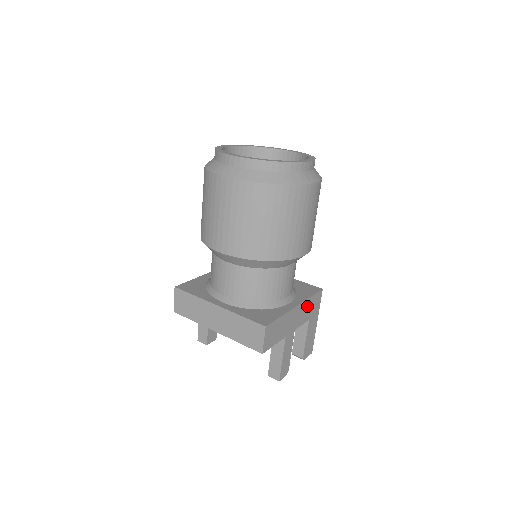
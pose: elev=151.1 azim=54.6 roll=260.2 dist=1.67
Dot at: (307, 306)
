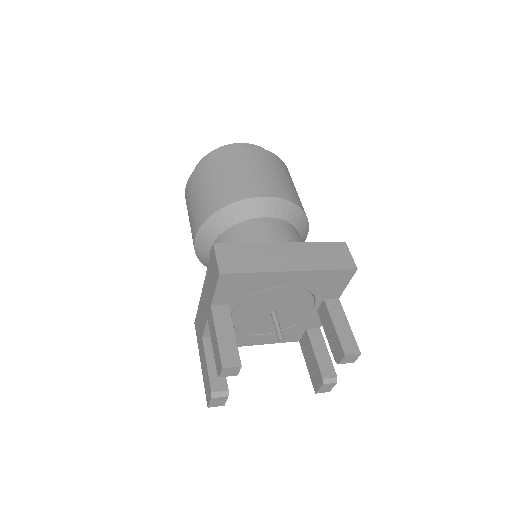
Dot at: occluded
